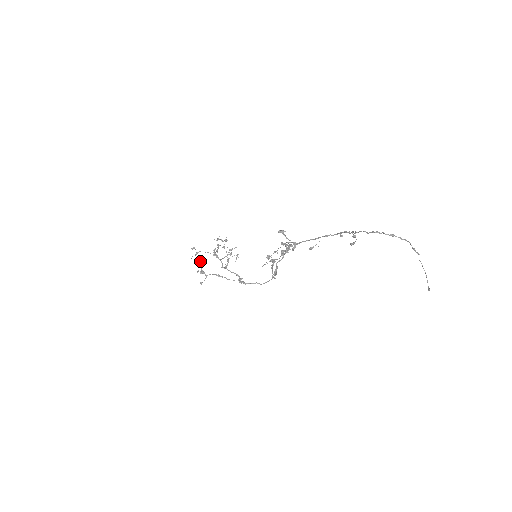
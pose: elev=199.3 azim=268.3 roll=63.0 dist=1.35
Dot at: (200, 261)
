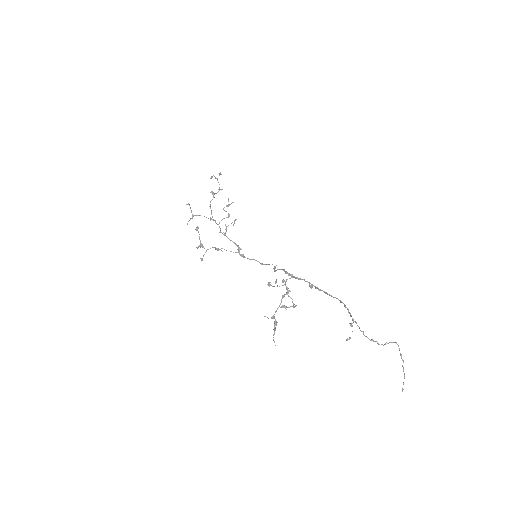
Dot at: (197, 229)
